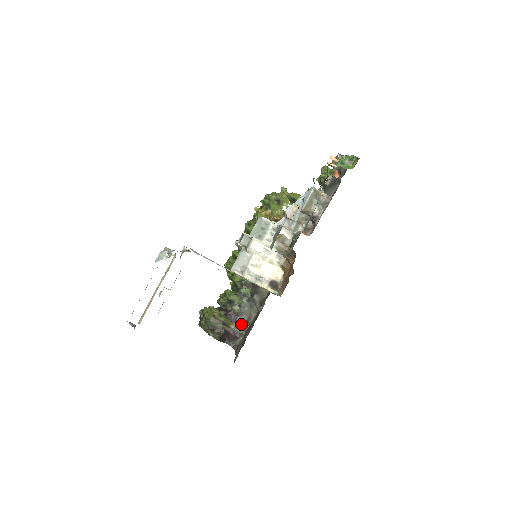
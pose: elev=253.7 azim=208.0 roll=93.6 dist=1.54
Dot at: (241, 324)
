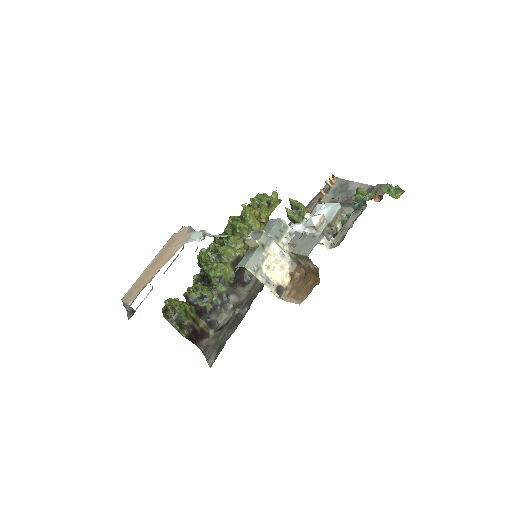
Dot at: (210, 323)
